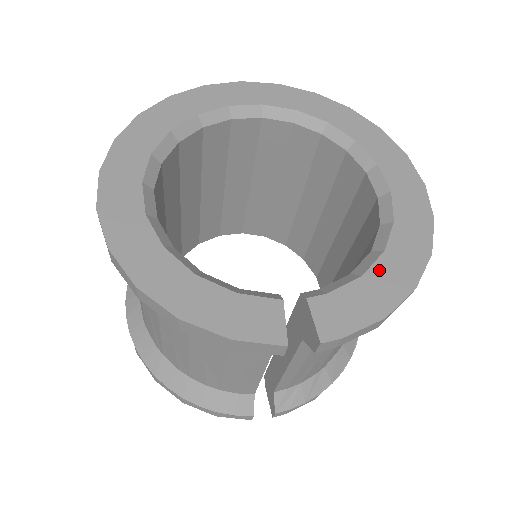
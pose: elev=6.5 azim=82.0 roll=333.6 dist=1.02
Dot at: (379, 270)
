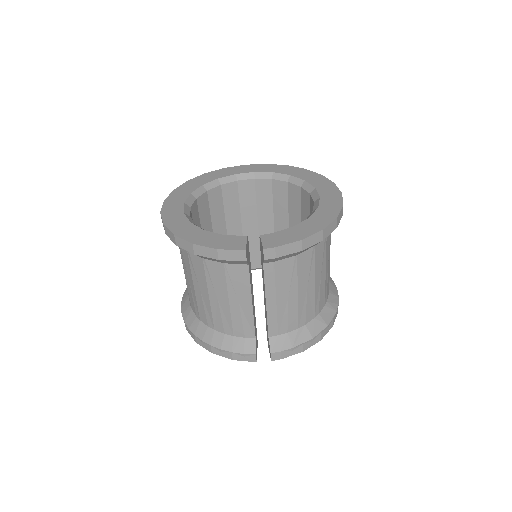
Dot at: (304, 224)
